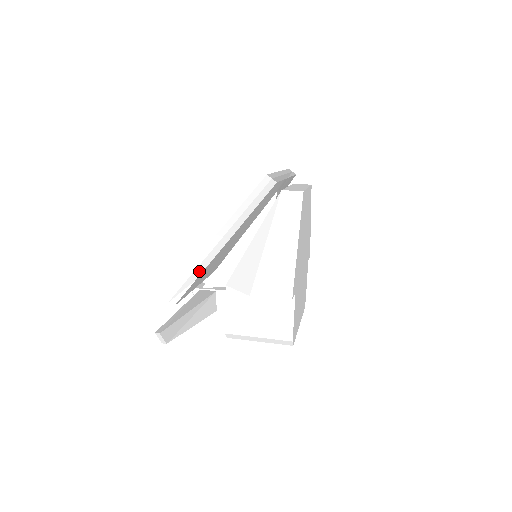
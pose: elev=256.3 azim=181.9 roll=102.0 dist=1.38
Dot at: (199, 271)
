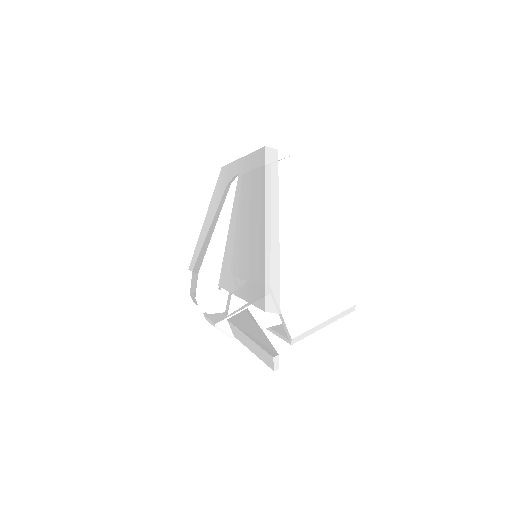
Dot at: (276, 264)
